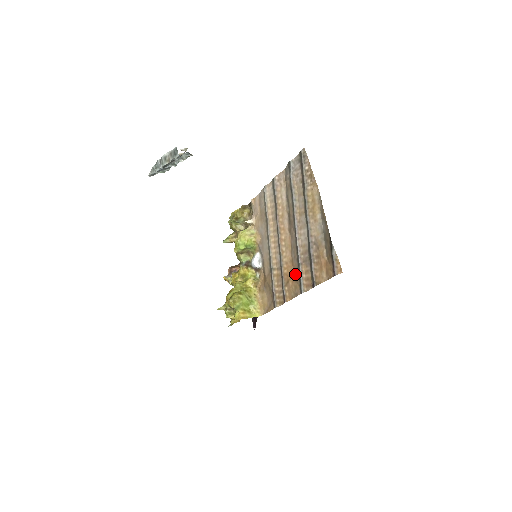
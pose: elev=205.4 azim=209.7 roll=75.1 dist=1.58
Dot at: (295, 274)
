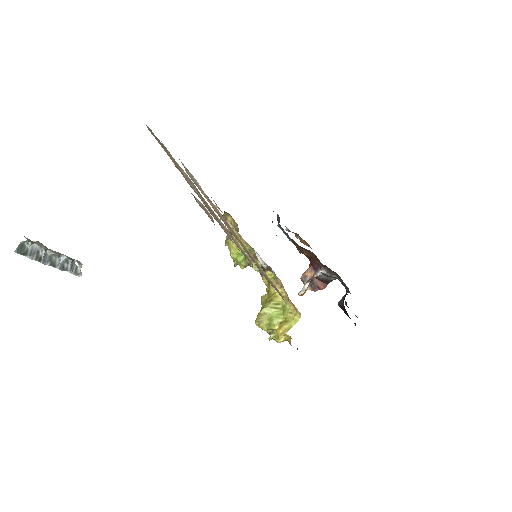
Dot at: occluded
